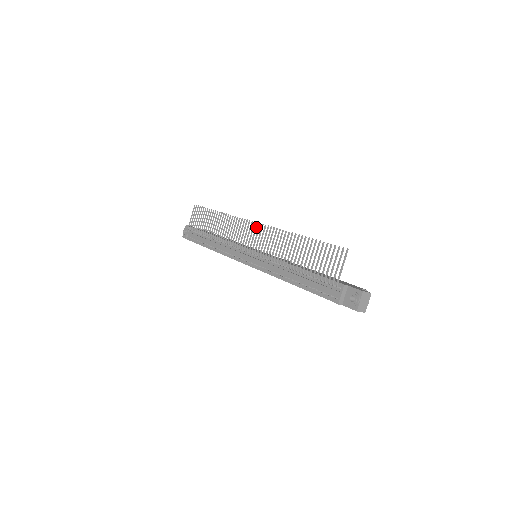
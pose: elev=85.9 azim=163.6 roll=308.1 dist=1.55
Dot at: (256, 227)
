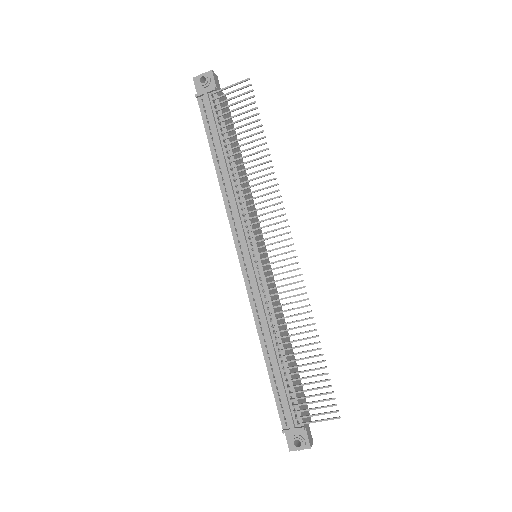
Dot at: (289, 252)
